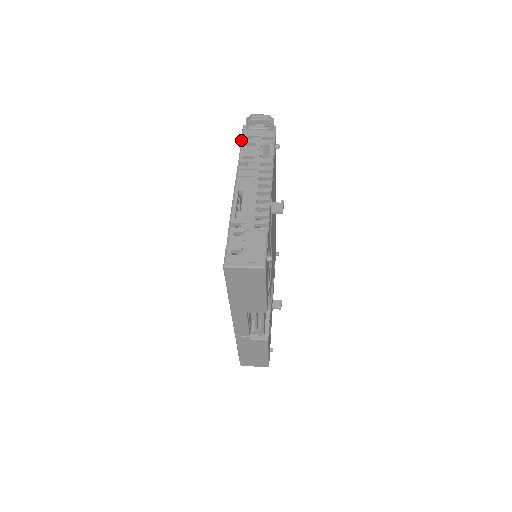
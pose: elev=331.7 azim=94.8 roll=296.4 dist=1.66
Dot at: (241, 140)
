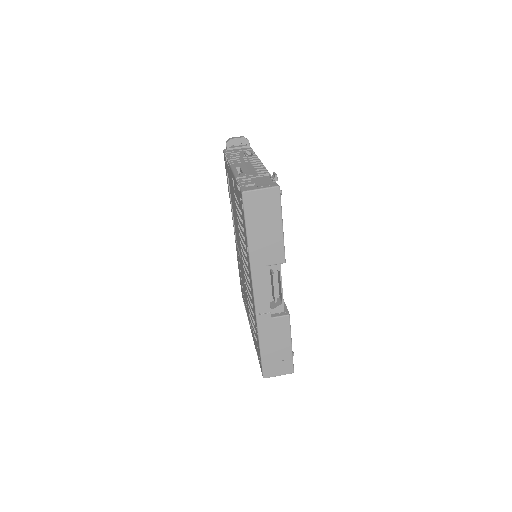
Dot at: (225, 154)
